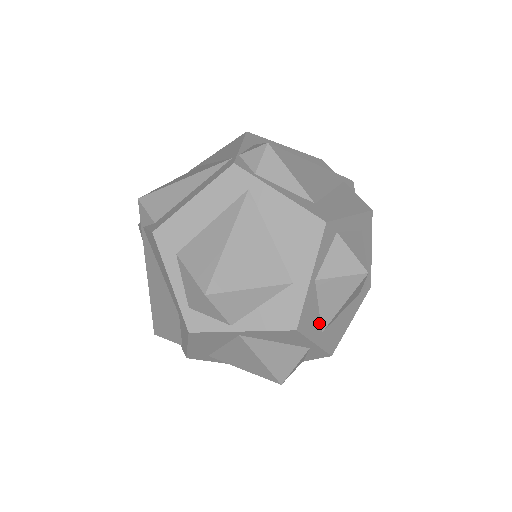
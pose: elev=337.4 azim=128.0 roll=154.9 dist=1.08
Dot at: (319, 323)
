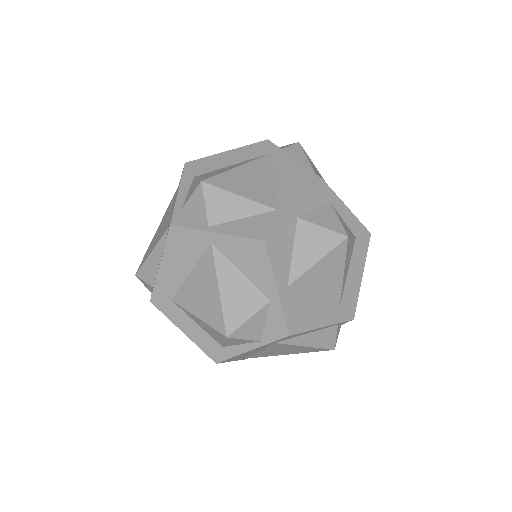
Dot at: (288, 271)
